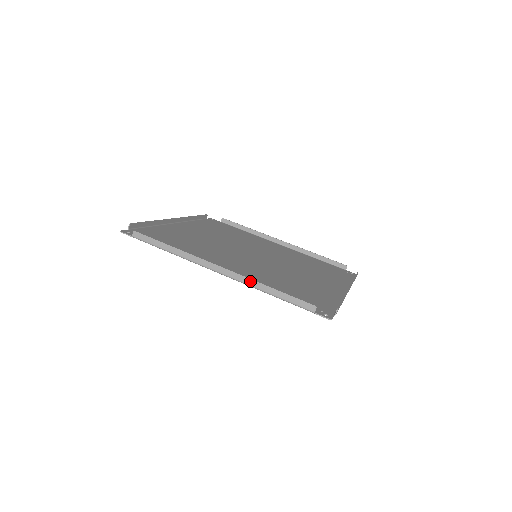
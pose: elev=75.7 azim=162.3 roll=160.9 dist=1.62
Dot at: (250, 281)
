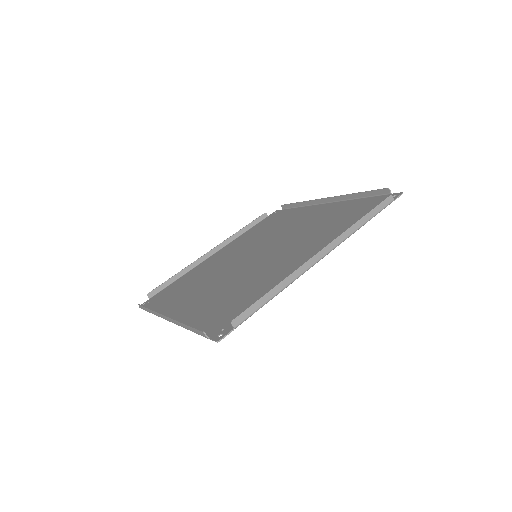
Dot at: (176, 322)
